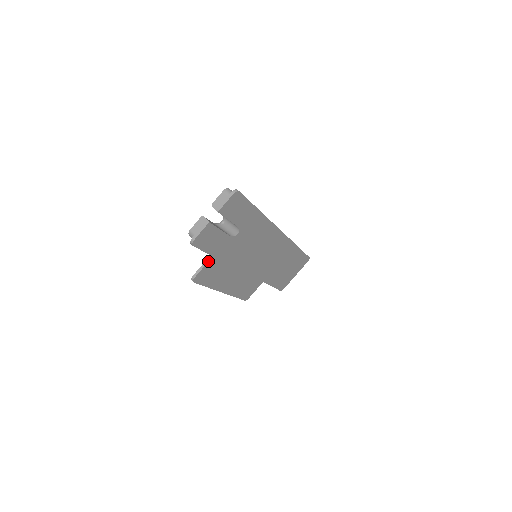
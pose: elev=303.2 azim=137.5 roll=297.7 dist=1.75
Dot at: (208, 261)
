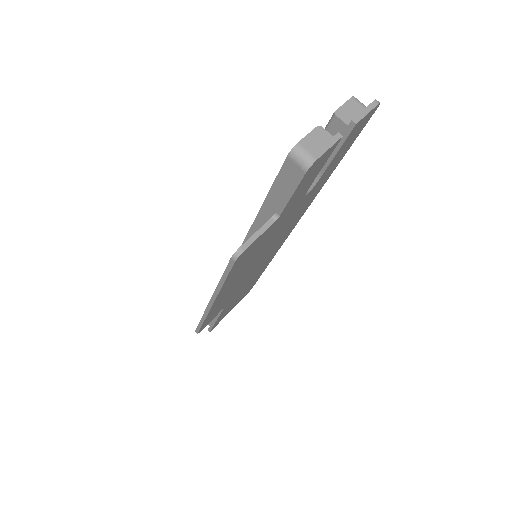
Dot at: (270, 225)
